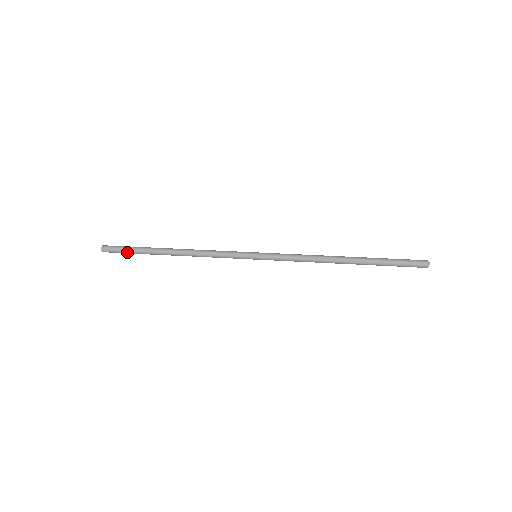
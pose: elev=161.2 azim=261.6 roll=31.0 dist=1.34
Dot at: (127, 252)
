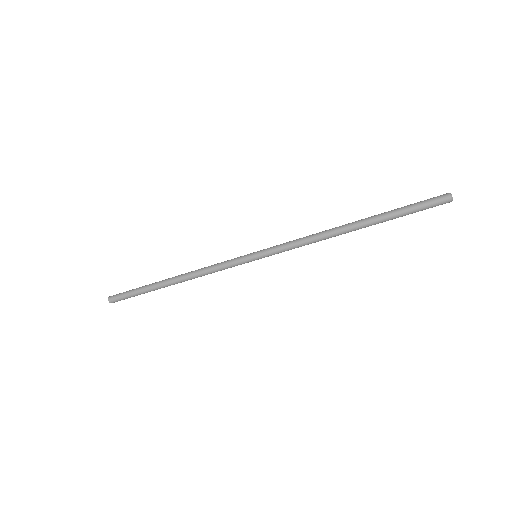
Dot at: (132, 296)
